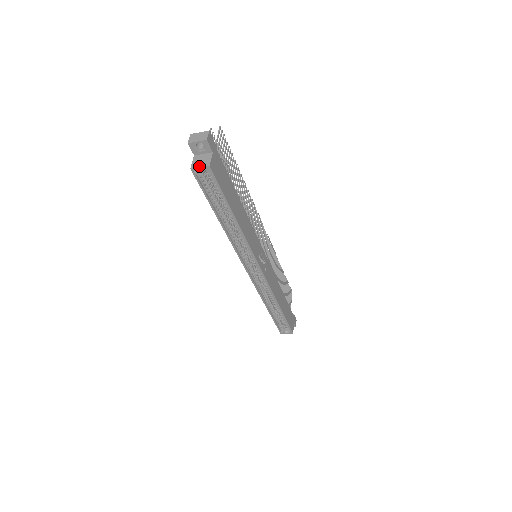
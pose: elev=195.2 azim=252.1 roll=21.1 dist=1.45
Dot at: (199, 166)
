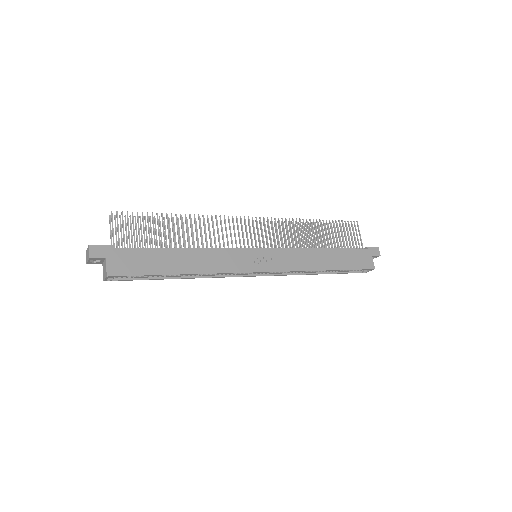
Dot at: (104, 278)
